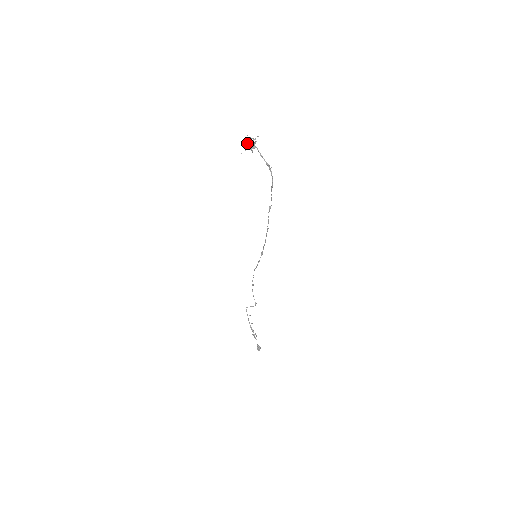
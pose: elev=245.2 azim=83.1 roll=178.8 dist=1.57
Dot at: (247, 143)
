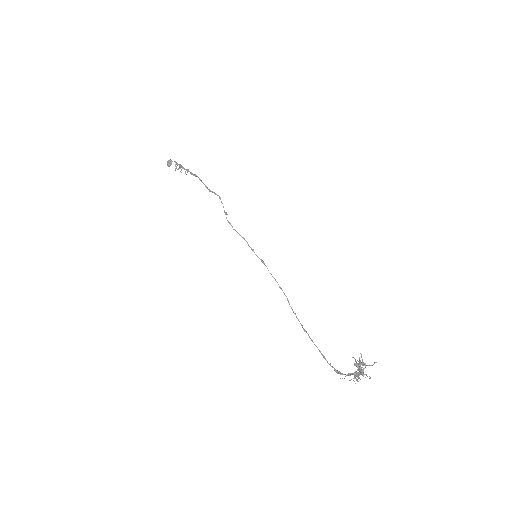
Dot at: (358, 377)
